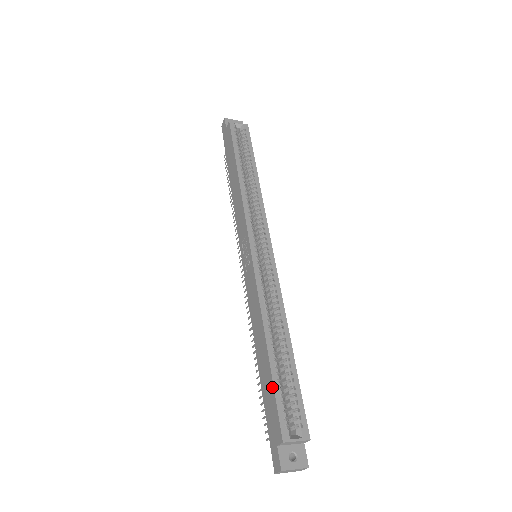
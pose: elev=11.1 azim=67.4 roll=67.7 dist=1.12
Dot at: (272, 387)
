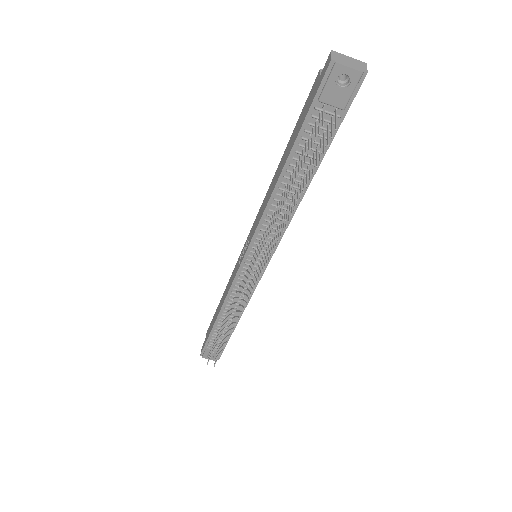
Dot at: (296, 124)
